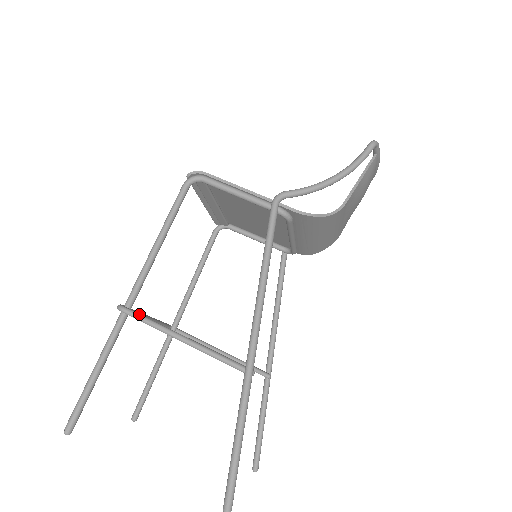
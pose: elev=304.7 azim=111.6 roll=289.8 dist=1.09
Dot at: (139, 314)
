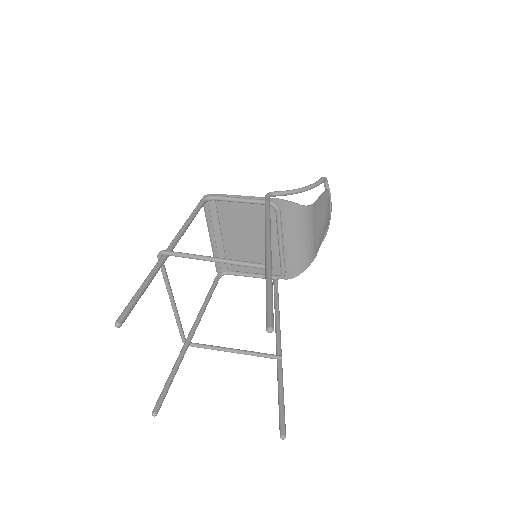
Dot at: (177, 252)
